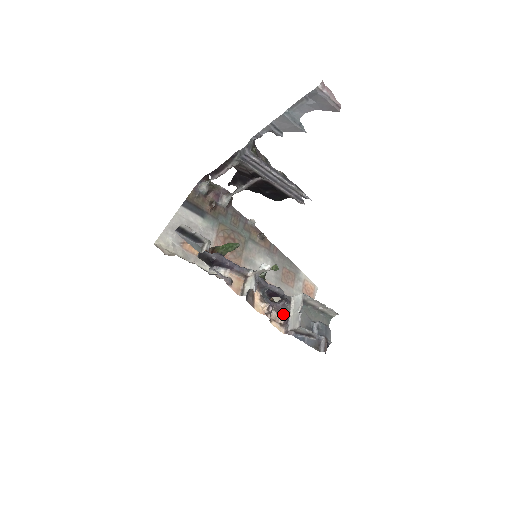
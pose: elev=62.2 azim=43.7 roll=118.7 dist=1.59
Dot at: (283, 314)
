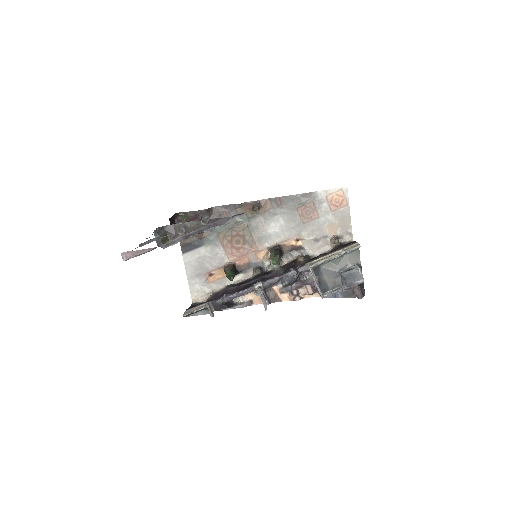
Dot at: (308, 286)
